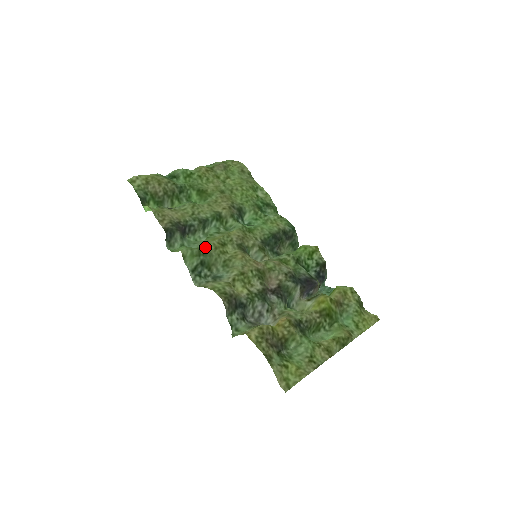
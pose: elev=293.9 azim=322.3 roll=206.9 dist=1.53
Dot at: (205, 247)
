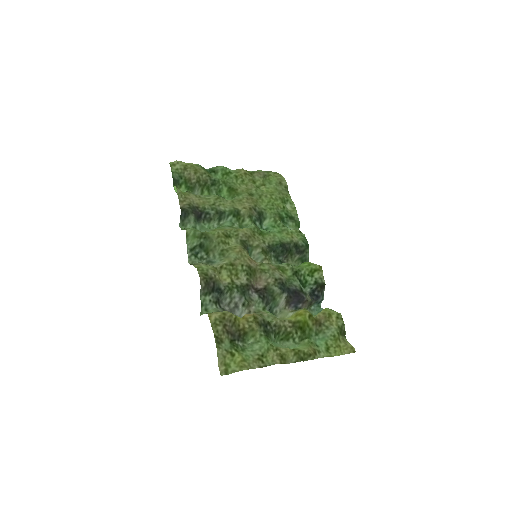
Dot at: (209, 233)
